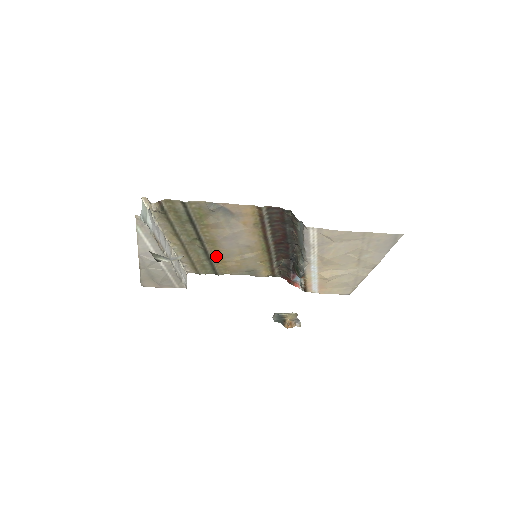
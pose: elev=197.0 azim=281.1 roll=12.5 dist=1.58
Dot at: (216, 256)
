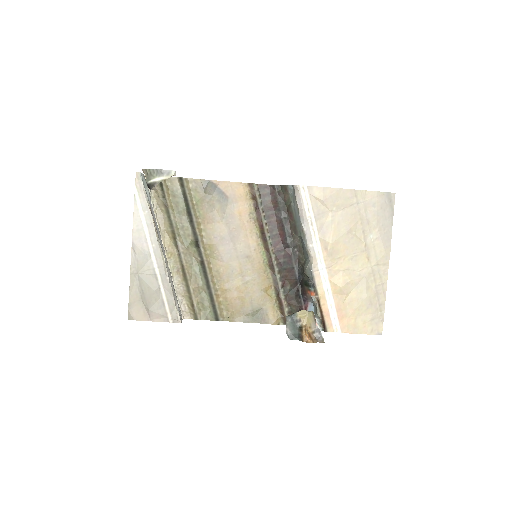
Dot at: (215, 279)
